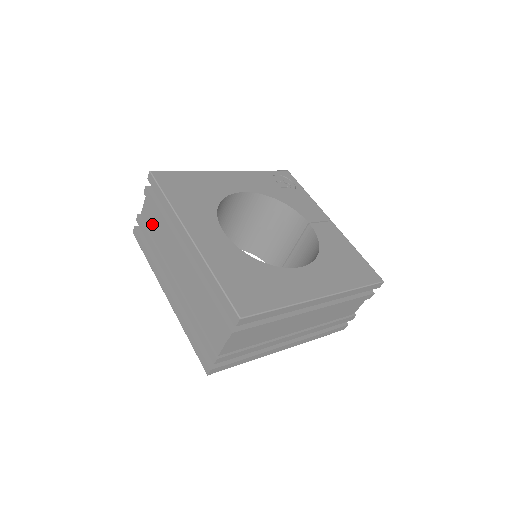
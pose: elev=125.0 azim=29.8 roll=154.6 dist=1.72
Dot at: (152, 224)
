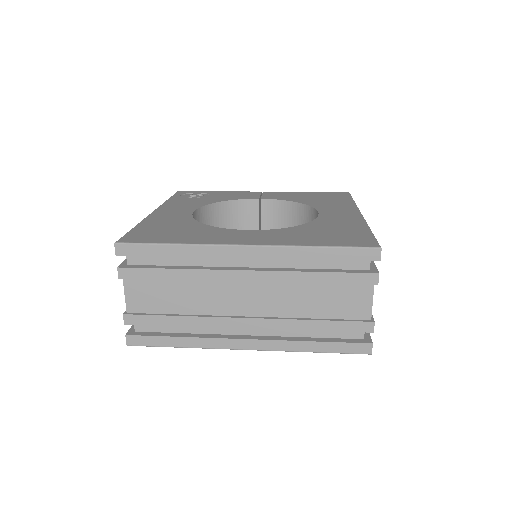
Dot at: (160, 300)
